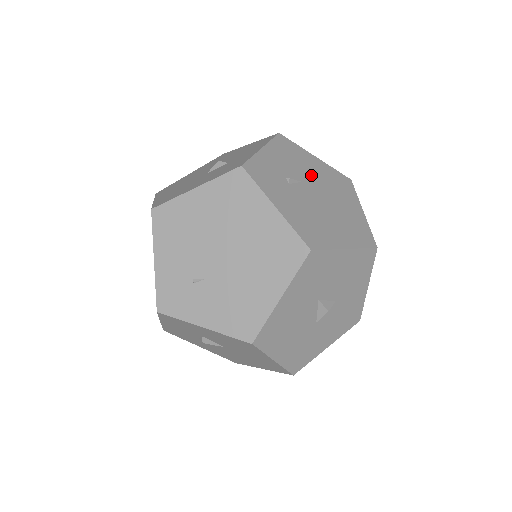
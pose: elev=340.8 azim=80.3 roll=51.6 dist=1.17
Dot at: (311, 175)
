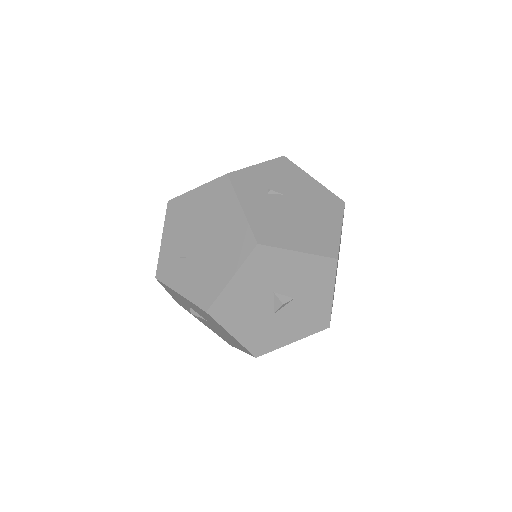
Dot at: (298, 191)
